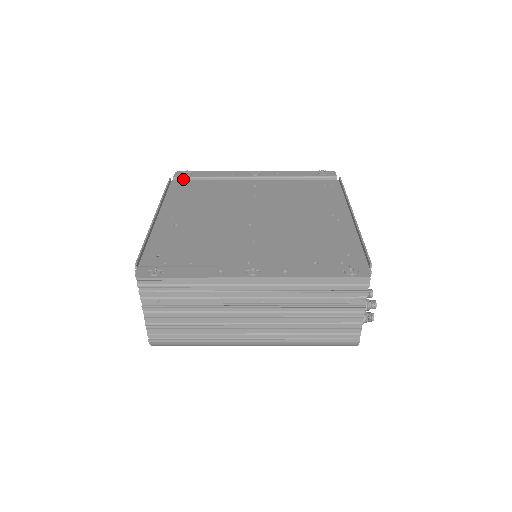
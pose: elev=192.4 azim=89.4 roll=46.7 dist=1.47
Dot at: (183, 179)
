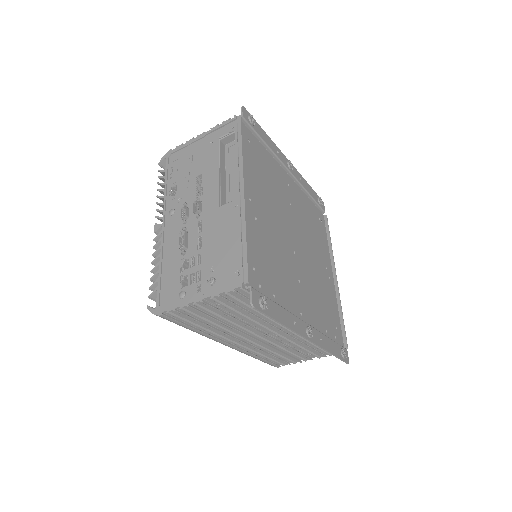
Dot at: (247, 125)
